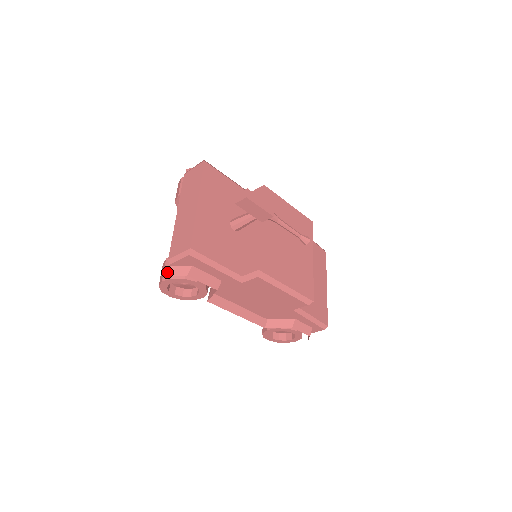
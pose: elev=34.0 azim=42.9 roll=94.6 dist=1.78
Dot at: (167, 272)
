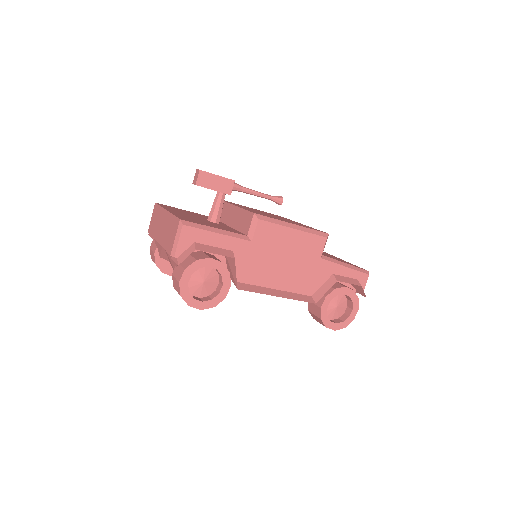
Dot at: occluded
